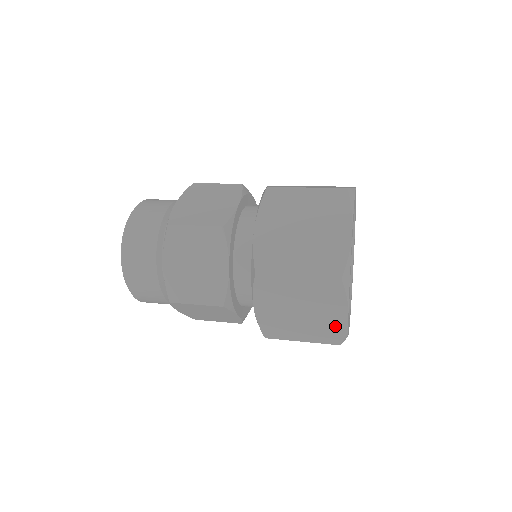
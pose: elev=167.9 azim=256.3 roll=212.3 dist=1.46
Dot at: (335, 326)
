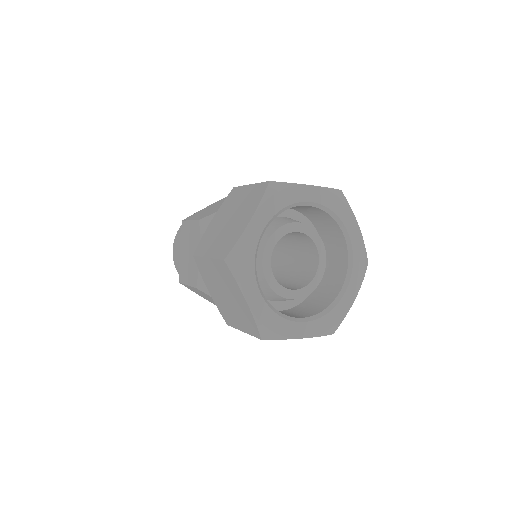
Dot at: (248, 315)
